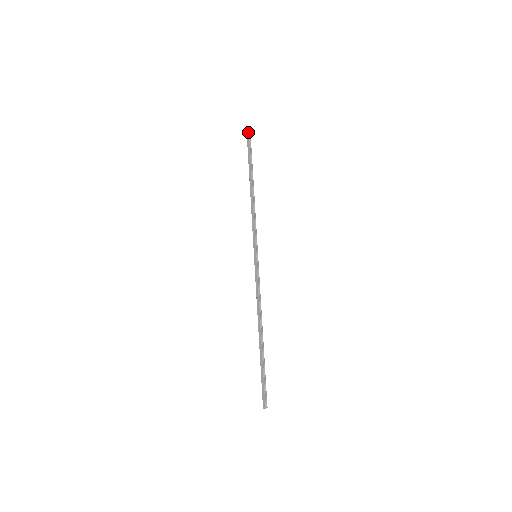
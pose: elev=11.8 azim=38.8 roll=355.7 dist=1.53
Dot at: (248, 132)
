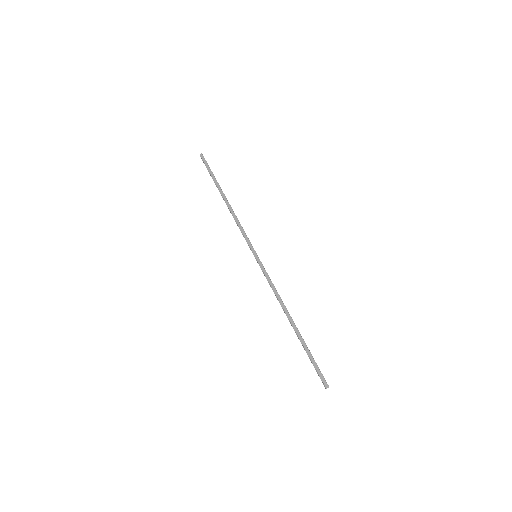
Dot at: (204, 158)
